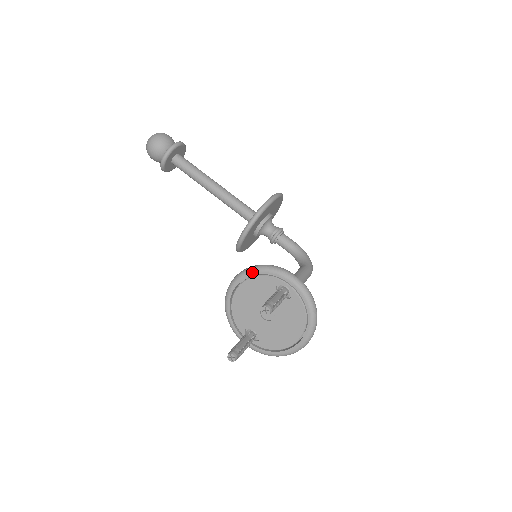
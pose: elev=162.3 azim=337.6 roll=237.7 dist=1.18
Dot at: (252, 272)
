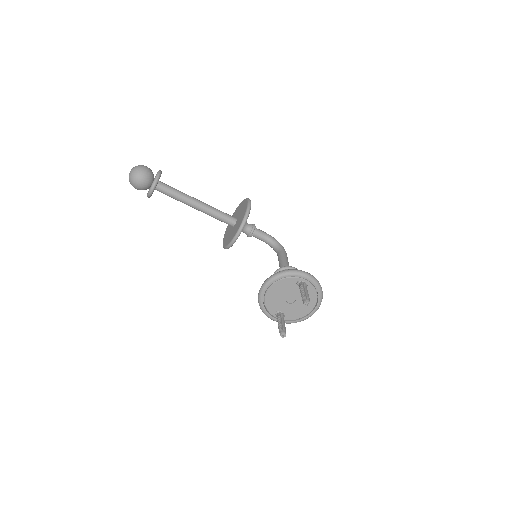
Dot at: (279, 277)
